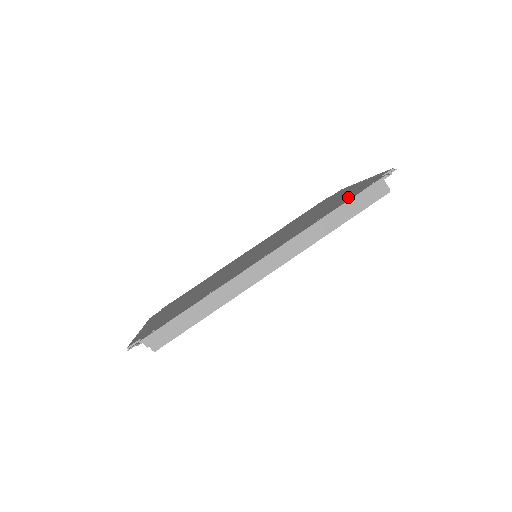
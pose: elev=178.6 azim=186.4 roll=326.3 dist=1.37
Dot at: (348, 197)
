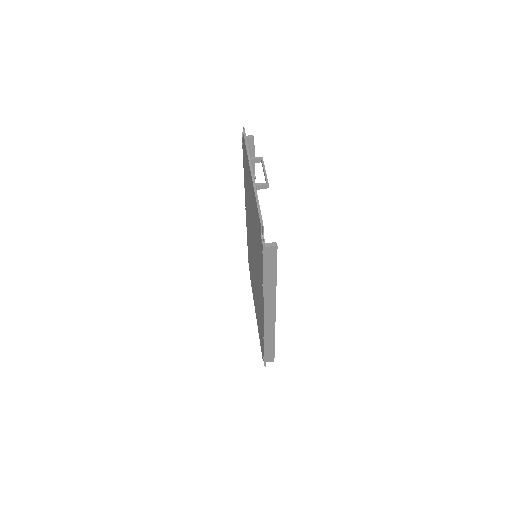
Dot at: (260, 251)
